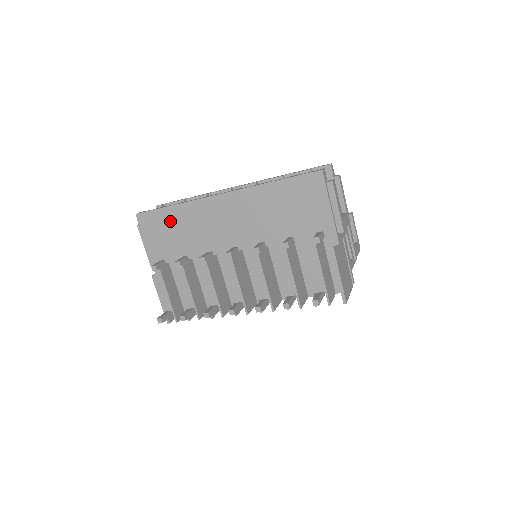
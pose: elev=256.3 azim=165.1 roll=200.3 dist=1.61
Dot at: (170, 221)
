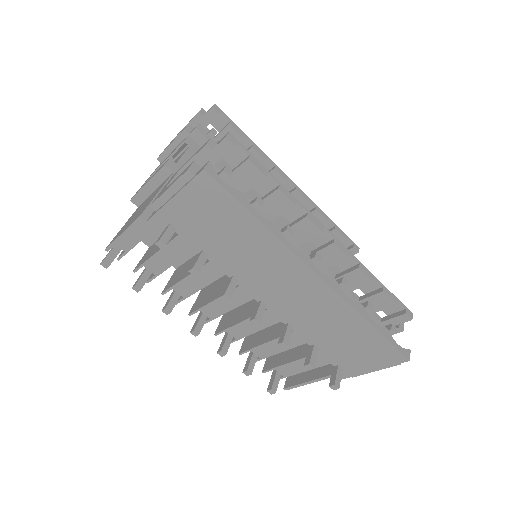
Dot at: (235, 223)
